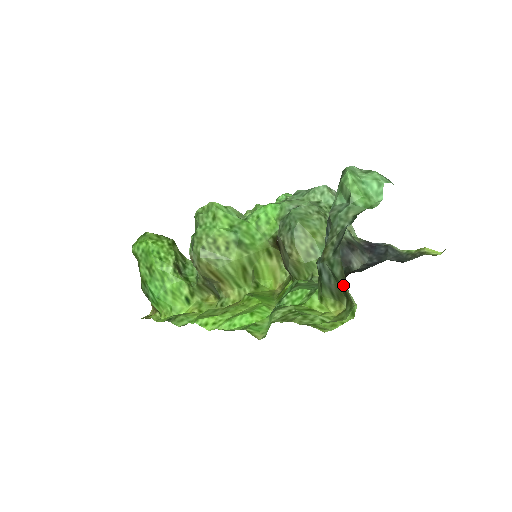
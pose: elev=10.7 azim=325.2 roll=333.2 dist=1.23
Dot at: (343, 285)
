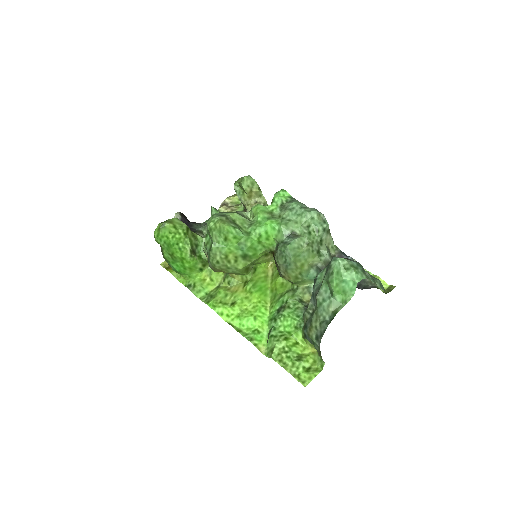
Dot at: (319, 355)
